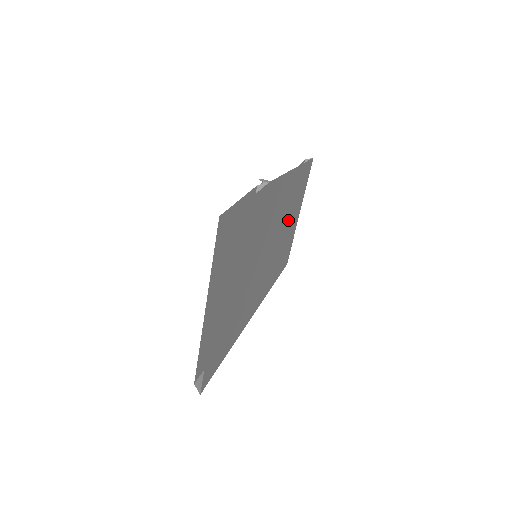
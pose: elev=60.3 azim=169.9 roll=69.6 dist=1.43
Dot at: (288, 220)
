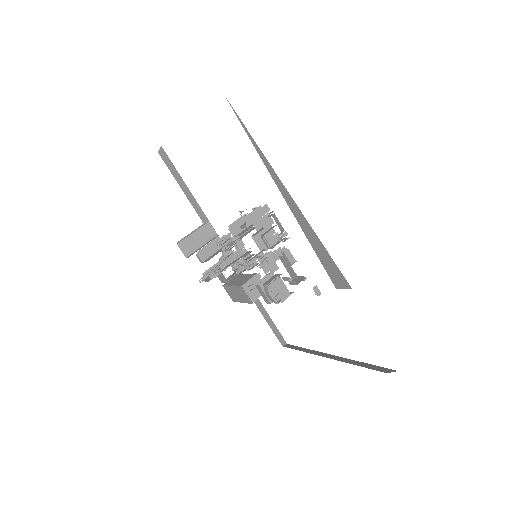
Dot at: occluded
